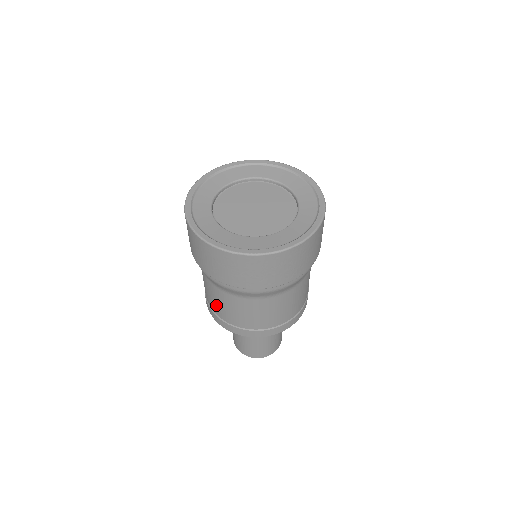
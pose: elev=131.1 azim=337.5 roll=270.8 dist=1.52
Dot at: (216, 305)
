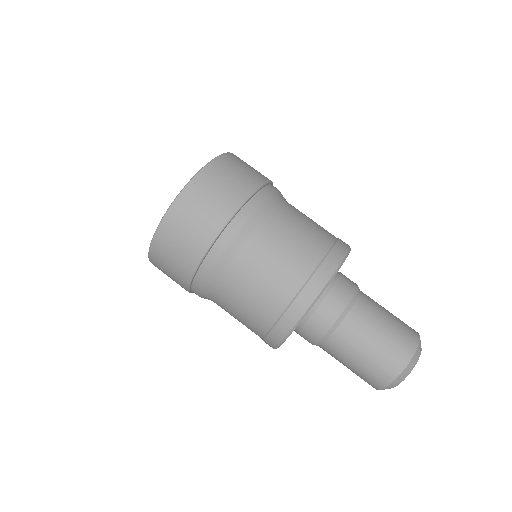
Dot at: (263, 298)
